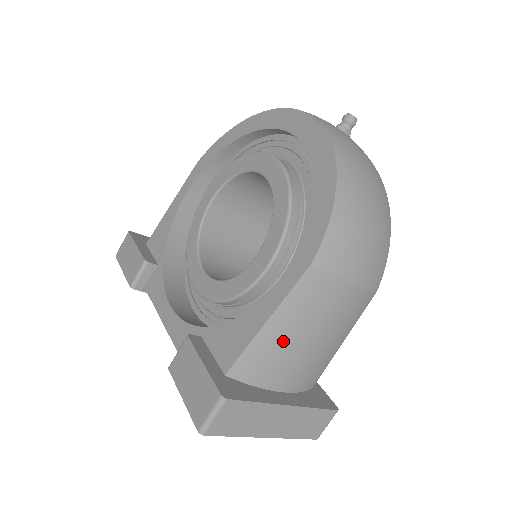
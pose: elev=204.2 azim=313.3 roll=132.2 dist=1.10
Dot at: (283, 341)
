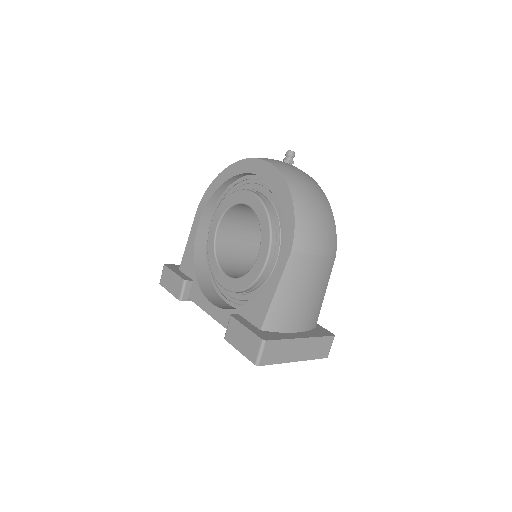
Dot at: (288, 300)
